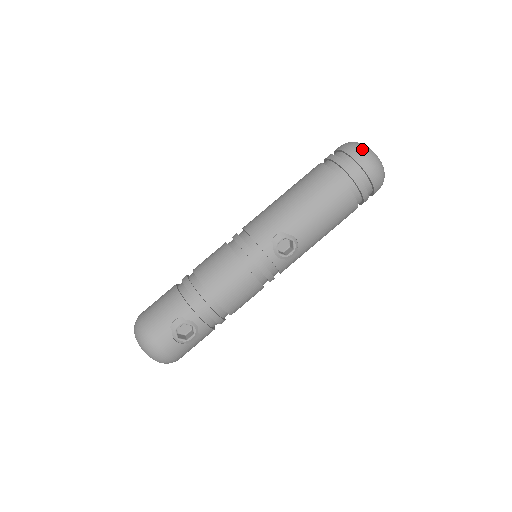
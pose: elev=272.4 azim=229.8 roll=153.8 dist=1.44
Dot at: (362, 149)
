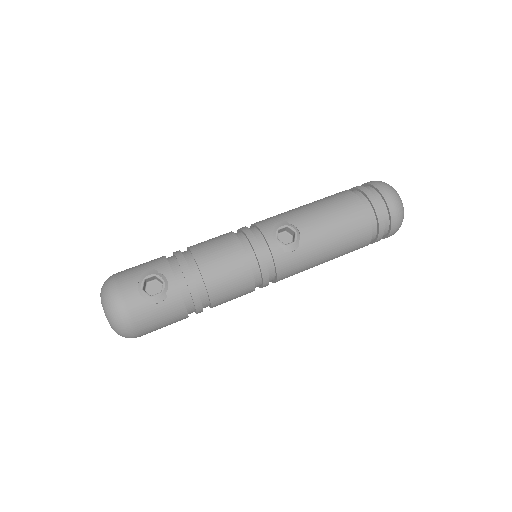
Dot at: (381, 181)
